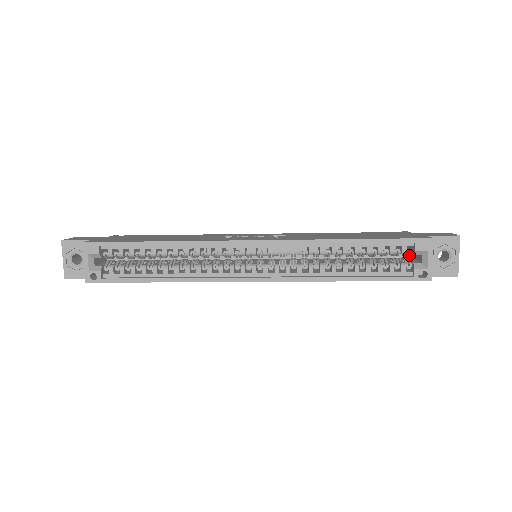
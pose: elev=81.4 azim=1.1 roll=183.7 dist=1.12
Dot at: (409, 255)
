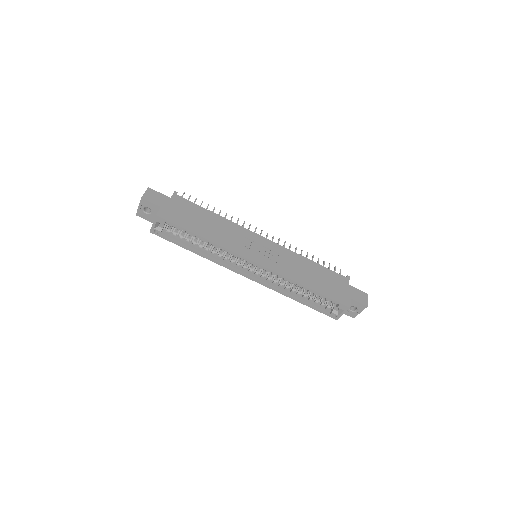
Dot at: occluded
